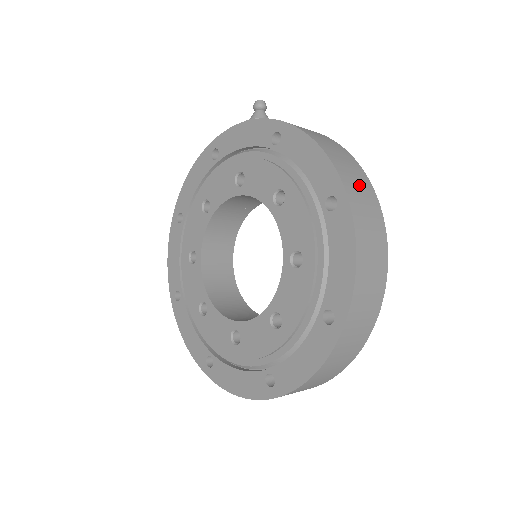
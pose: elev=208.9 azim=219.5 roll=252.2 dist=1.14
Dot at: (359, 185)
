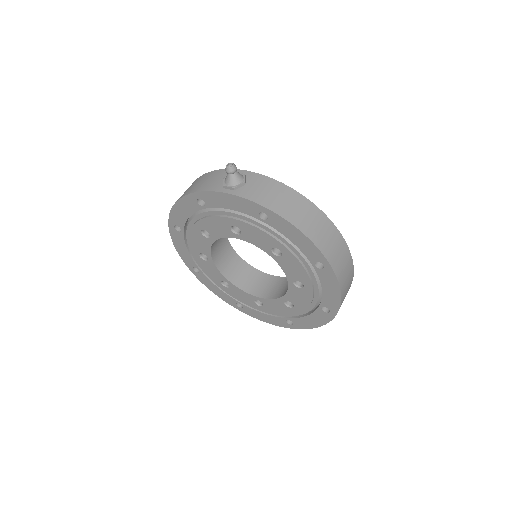
Dot at: (333, 244)
